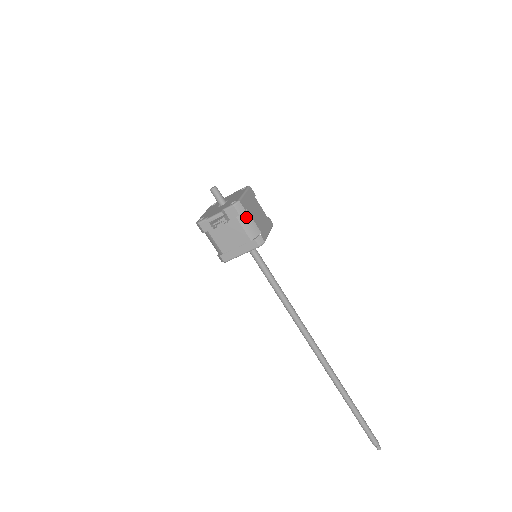
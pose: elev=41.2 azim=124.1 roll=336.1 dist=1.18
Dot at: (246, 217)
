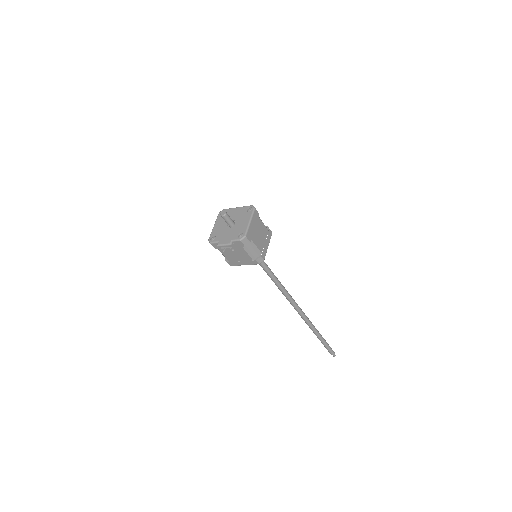
Dot at: (250, 245)
